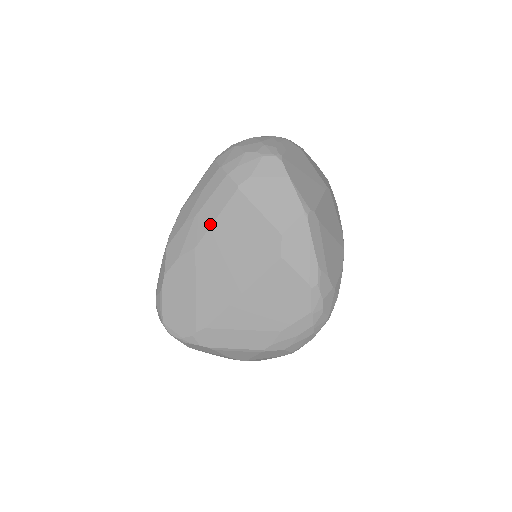
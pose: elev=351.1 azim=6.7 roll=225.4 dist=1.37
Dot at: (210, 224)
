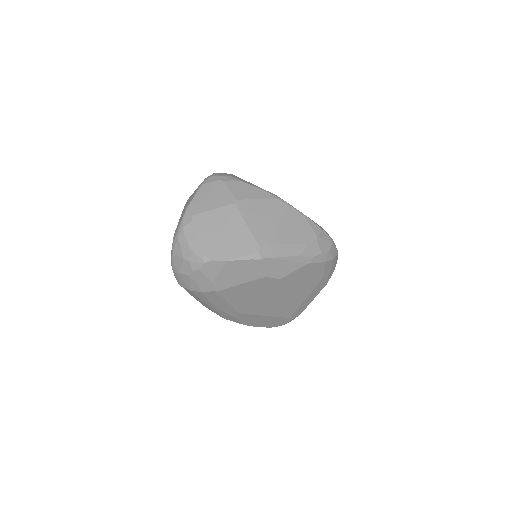
Dot at: (229, 306)
